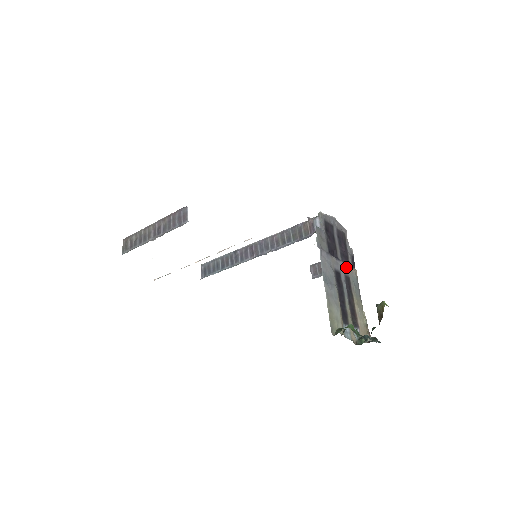
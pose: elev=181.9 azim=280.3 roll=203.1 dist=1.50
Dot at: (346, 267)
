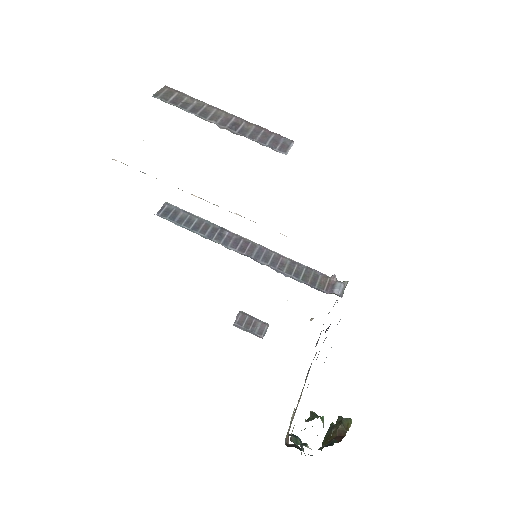
Dot at: occluded
